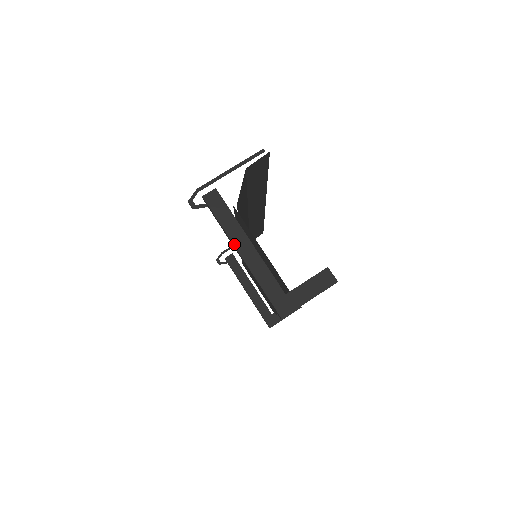
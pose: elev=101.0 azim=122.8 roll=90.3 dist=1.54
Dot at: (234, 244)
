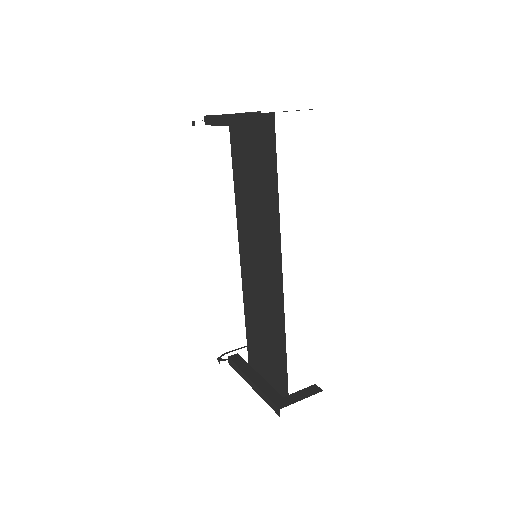
Dot at: (225, 115)
